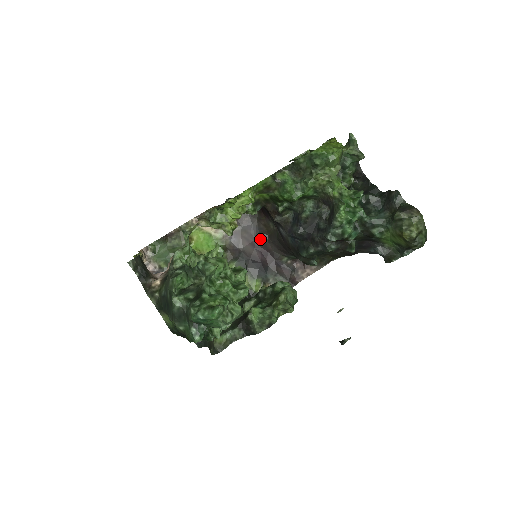
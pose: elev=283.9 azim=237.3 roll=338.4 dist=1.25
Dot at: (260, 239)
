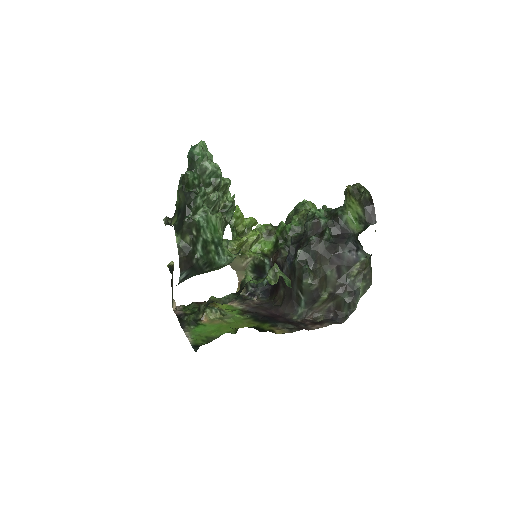
Dot at: (274, 308)
